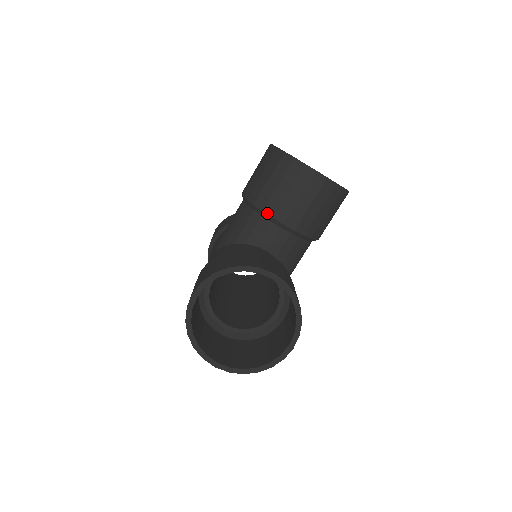
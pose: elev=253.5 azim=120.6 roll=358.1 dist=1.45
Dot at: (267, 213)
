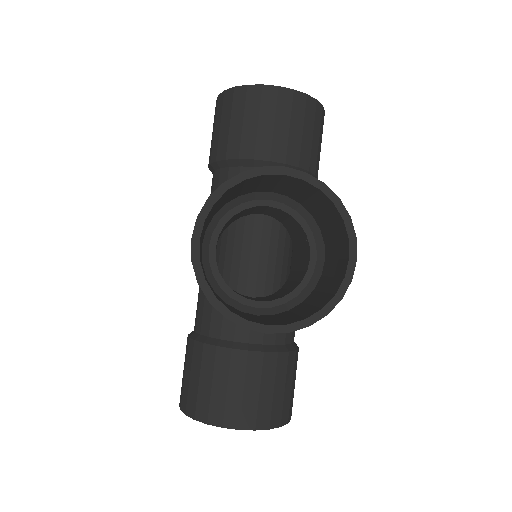
Dot at: occluded
